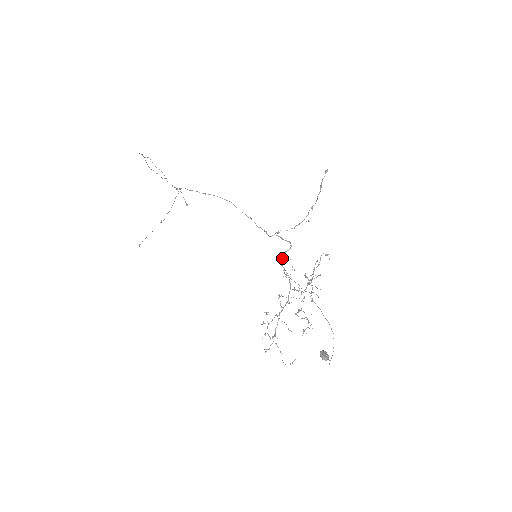
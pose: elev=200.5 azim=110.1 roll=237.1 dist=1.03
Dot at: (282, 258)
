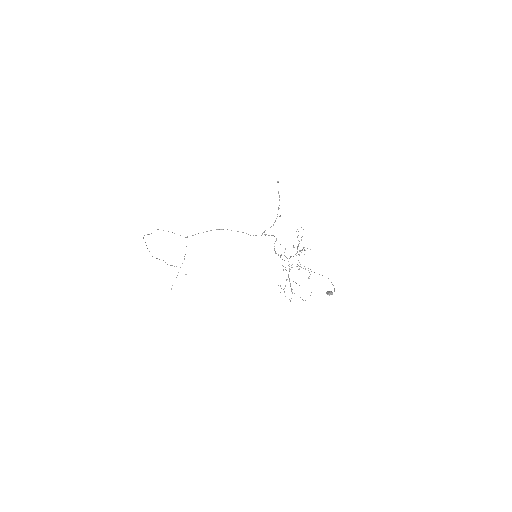
Dot at: (274, 249)
